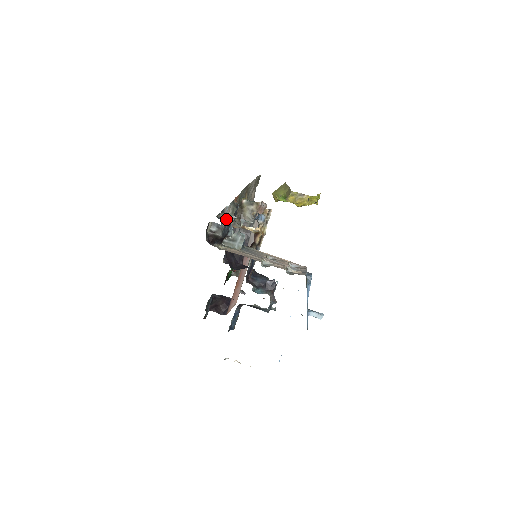
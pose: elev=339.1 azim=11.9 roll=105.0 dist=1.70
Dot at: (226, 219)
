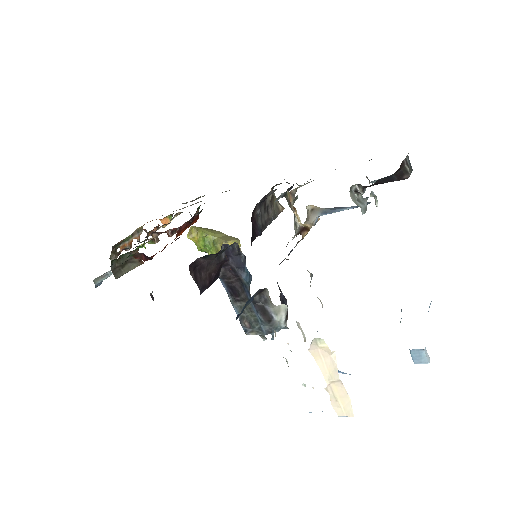
Dot at: occluded
